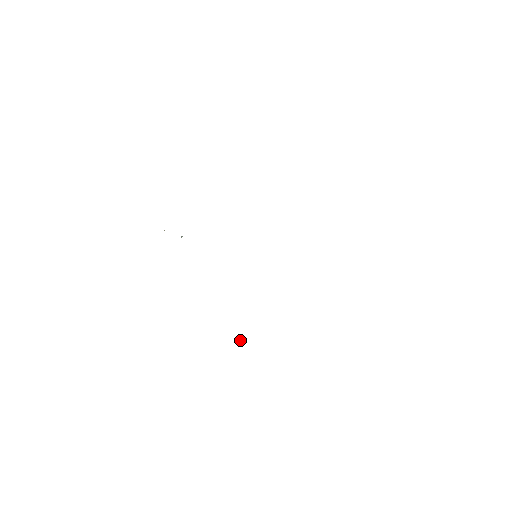
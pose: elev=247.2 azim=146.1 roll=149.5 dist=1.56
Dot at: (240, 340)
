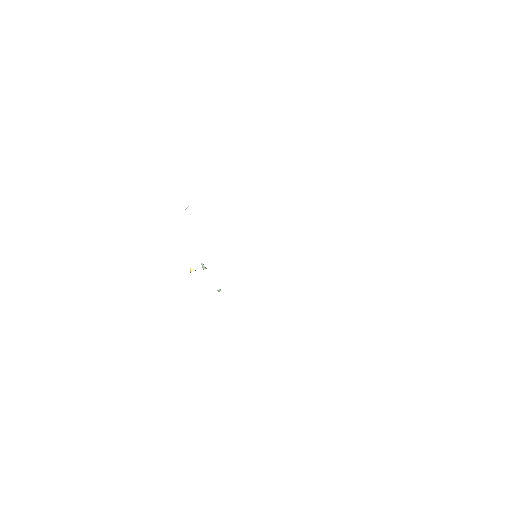
Dot at: (219, 289)
